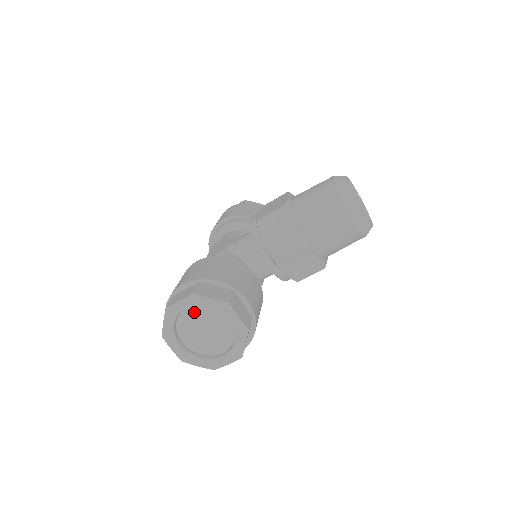
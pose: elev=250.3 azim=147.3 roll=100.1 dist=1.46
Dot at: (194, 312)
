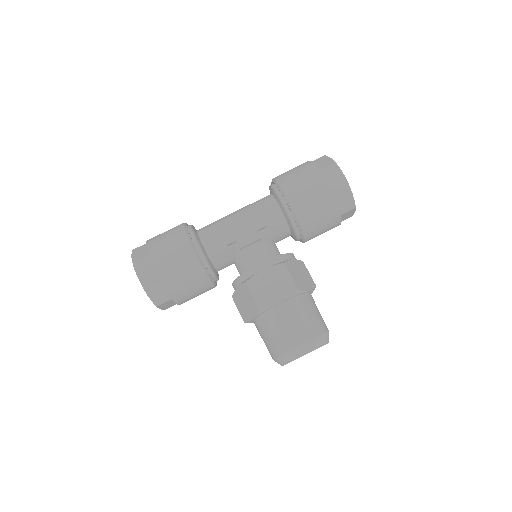
Dot at: occluded
